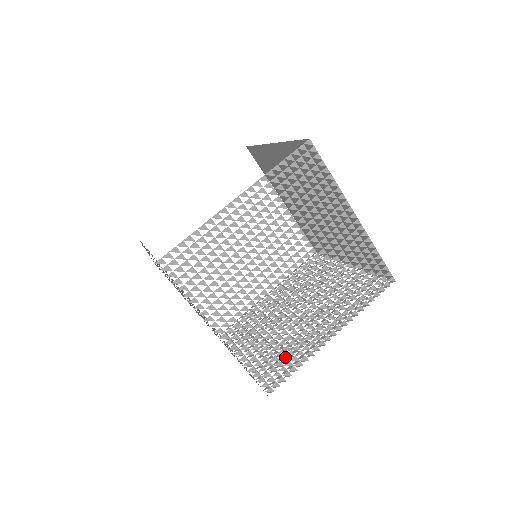
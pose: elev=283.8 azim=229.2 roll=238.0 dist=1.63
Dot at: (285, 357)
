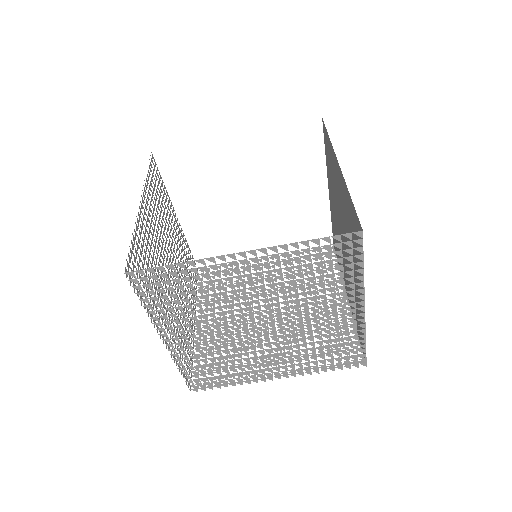
Dot at: (221, 376)
